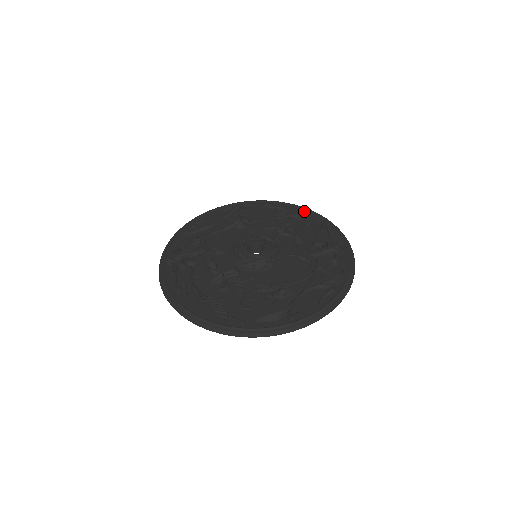
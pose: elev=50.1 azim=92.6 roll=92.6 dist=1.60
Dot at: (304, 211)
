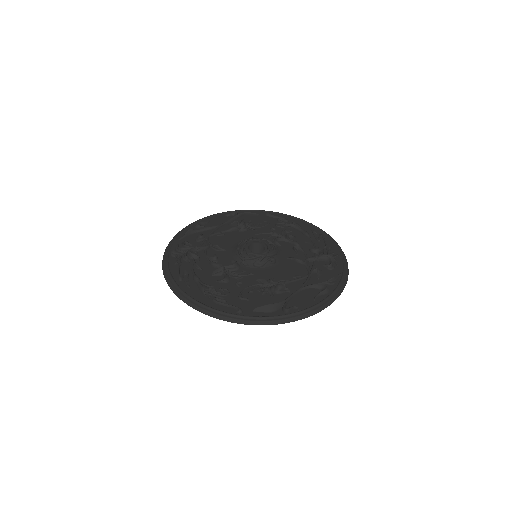
Dot at: (303, 223)
